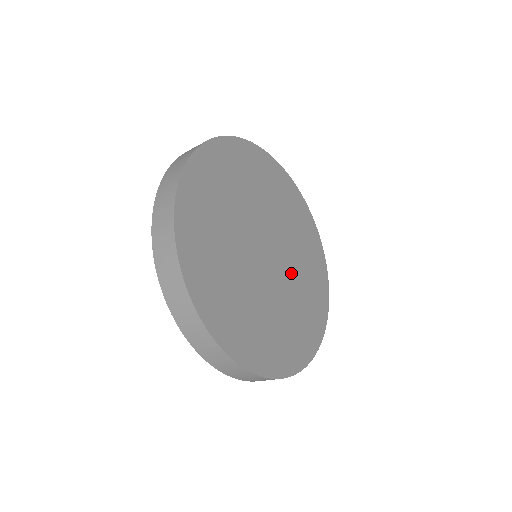
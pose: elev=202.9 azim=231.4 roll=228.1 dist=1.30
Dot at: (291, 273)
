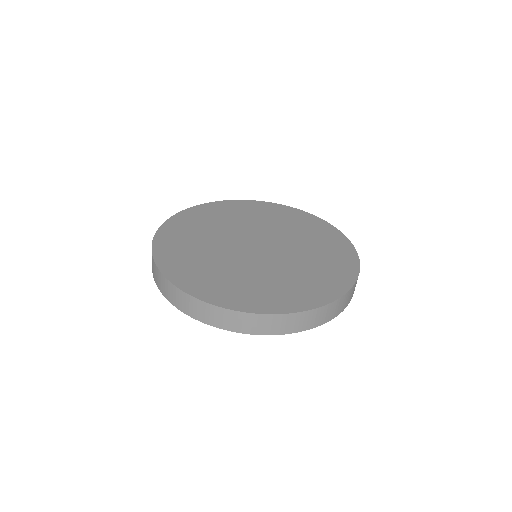
Dot at: (292, 245)
